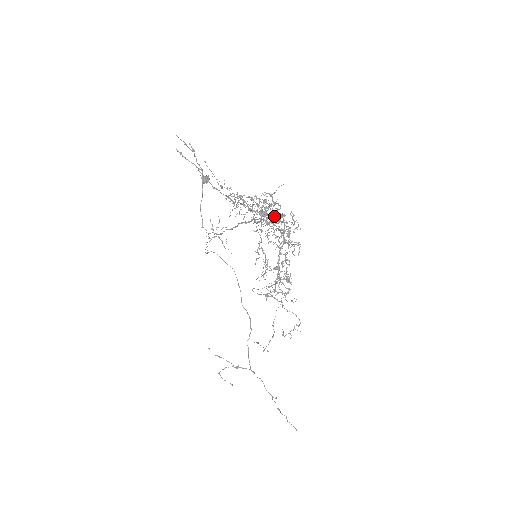
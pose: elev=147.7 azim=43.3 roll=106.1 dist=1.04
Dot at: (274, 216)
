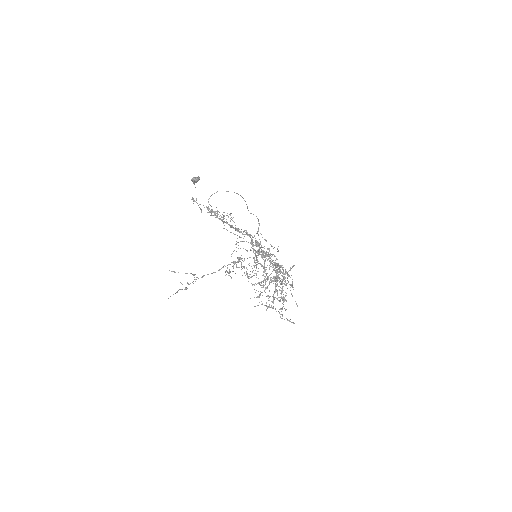
Dot at: occluded
